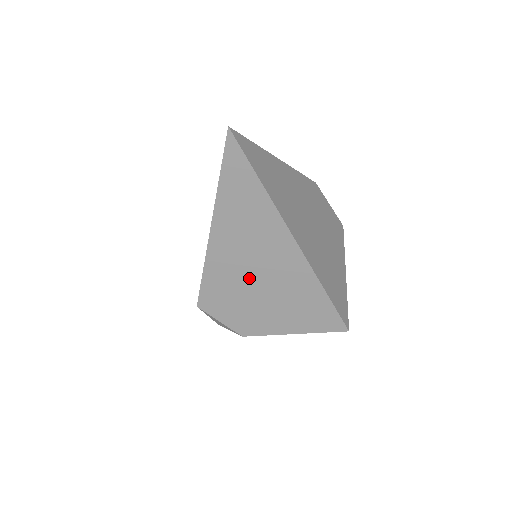
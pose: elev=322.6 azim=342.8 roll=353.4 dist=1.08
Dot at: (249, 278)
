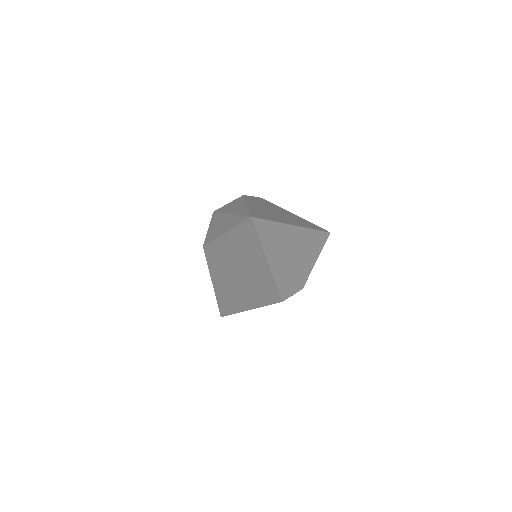
Dot at: (291, 263)
